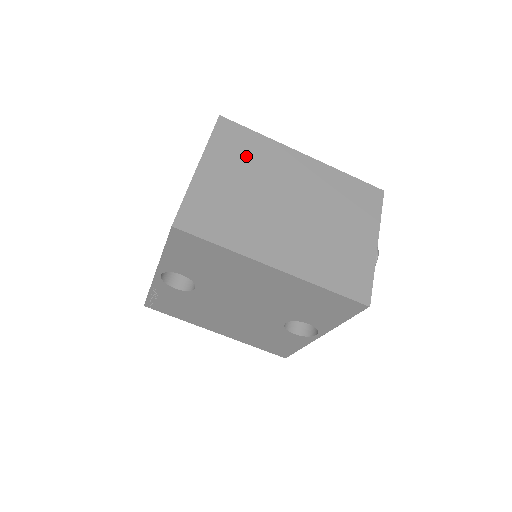
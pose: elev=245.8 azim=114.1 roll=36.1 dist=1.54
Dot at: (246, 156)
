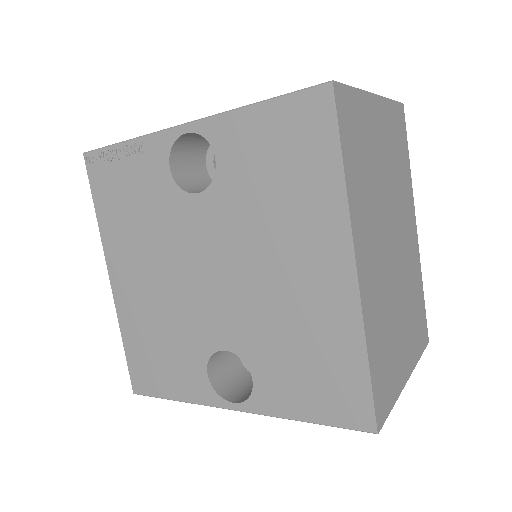
Dot at: (397, 156)
